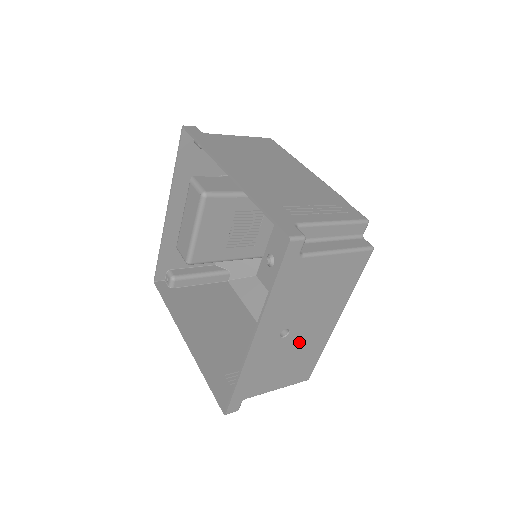
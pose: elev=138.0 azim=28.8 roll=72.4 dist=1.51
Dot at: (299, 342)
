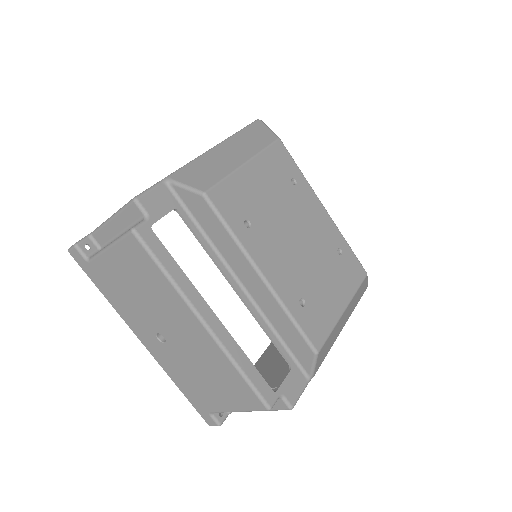
Dot at: (189, 350)
